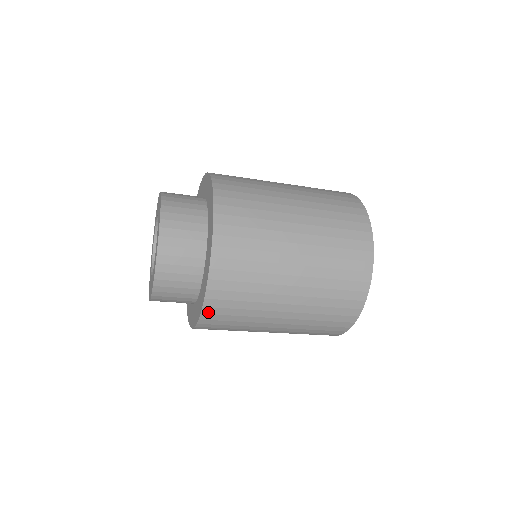
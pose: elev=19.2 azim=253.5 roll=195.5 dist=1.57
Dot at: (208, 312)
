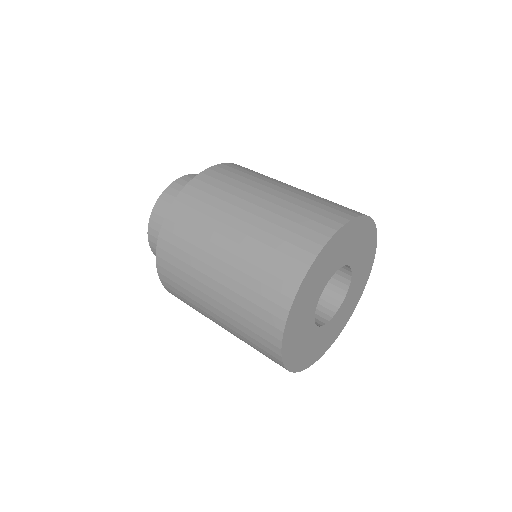
Dot at: occluded
